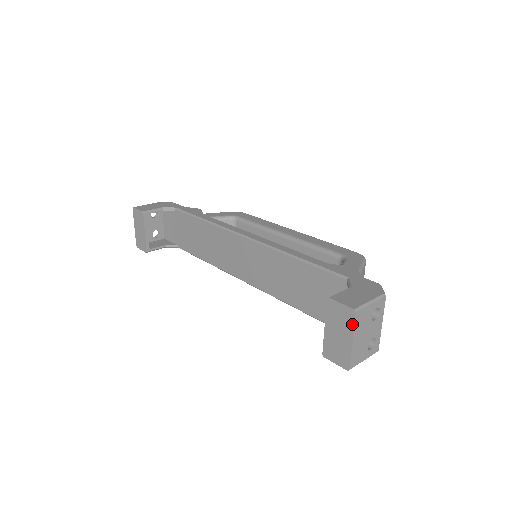
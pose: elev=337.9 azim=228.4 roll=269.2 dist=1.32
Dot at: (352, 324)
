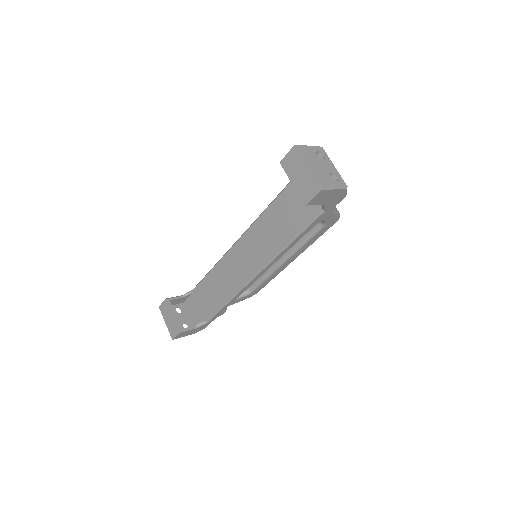
Dot at: (300, 155)
